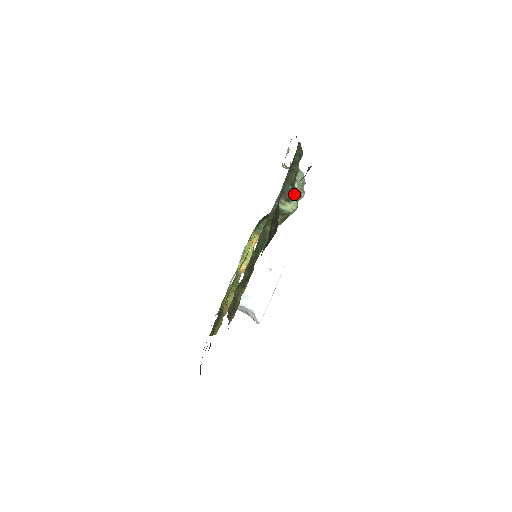
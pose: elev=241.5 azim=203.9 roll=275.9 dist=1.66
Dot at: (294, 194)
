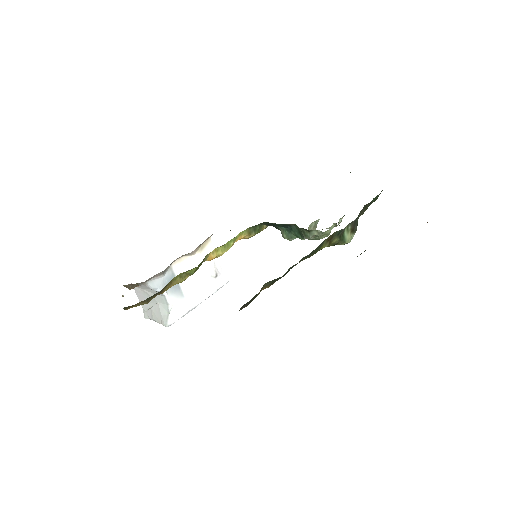
Dot at: occluded
